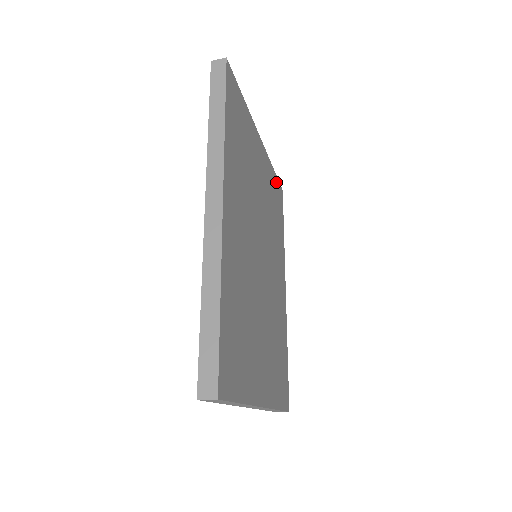
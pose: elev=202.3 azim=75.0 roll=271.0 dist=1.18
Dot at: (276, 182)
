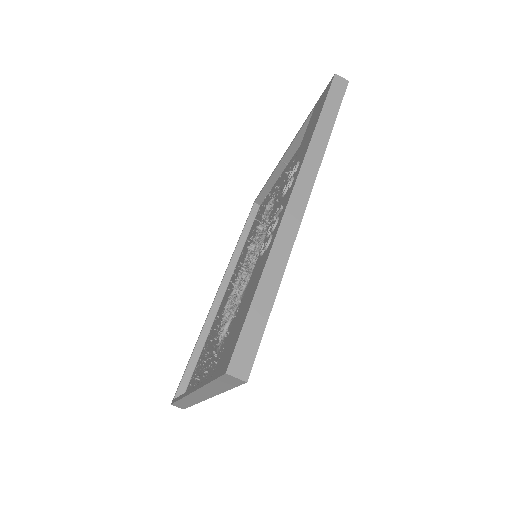
Dot at: occluded
